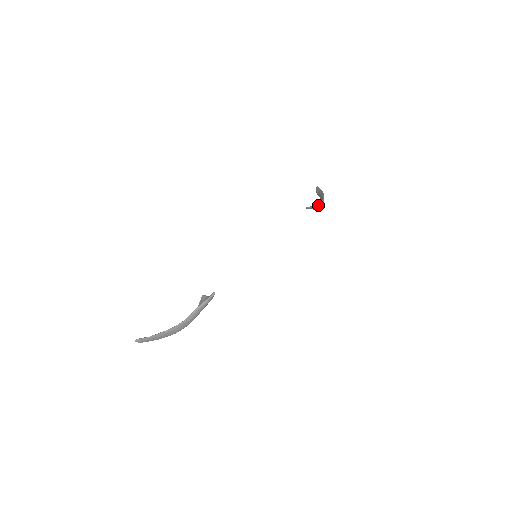
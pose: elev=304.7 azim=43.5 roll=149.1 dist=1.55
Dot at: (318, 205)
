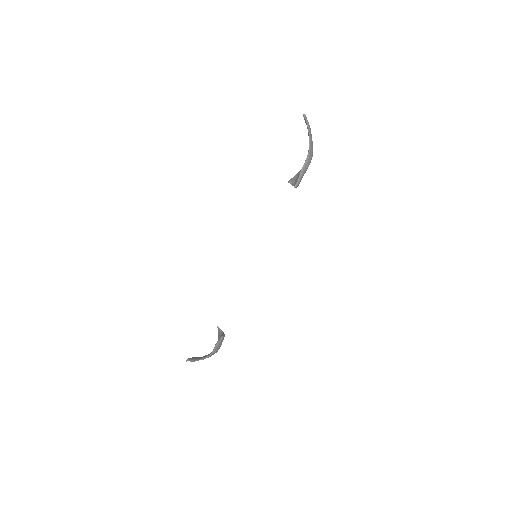
Dot at: (297, 185)
